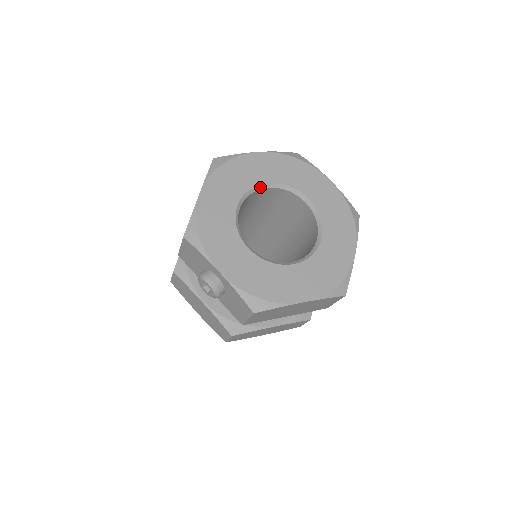
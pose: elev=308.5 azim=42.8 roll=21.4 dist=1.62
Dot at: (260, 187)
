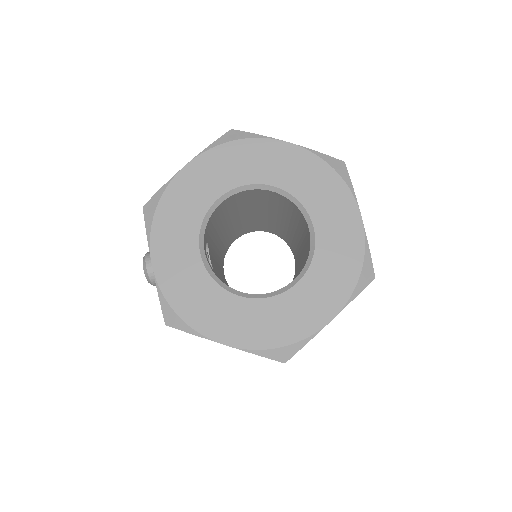
Dot at: (262, 187)
